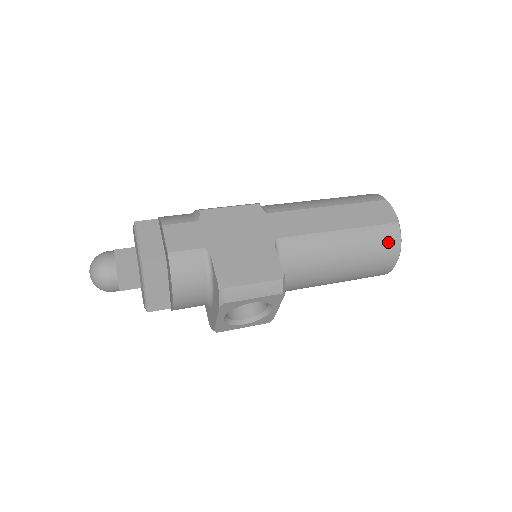
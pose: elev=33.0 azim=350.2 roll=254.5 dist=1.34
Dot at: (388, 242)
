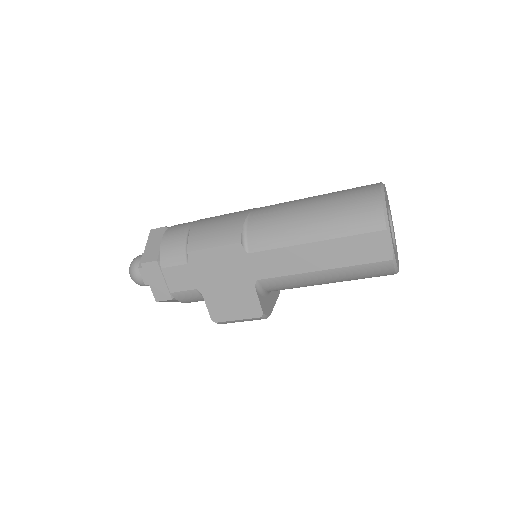
Dot at: (379, 273)
